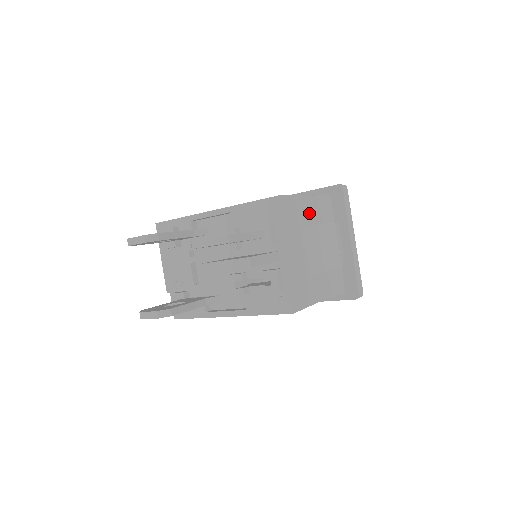
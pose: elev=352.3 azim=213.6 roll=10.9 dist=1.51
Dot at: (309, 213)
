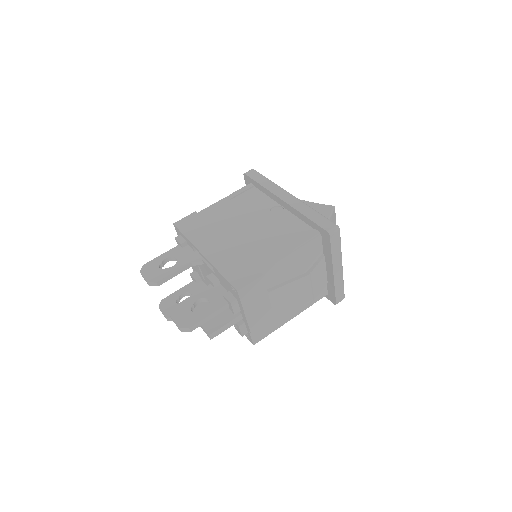
Dot at: (283, 270)
